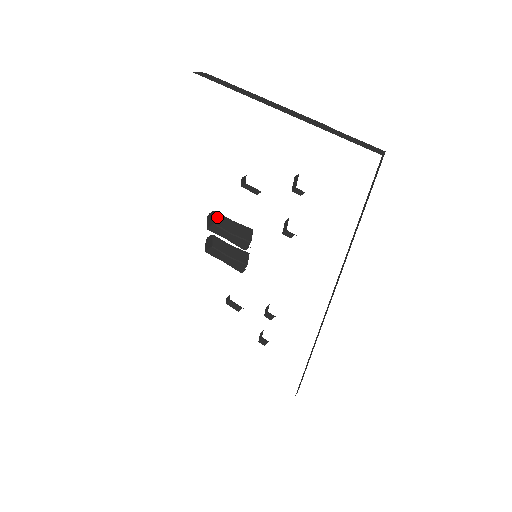
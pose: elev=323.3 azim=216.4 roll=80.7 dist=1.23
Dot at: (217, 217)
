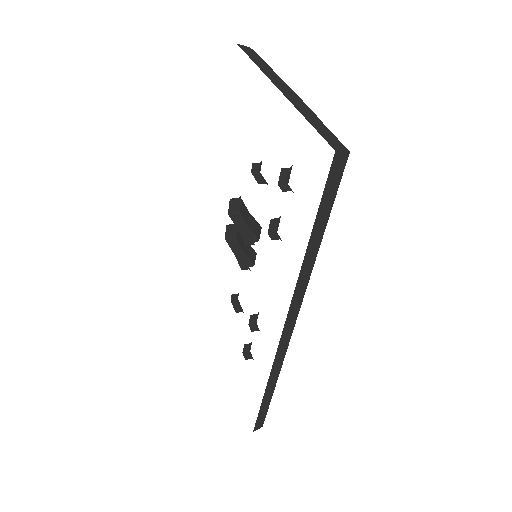
Dot at: (242, 206)
